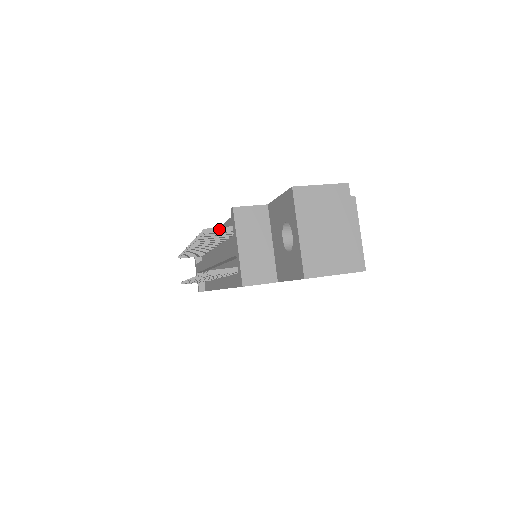
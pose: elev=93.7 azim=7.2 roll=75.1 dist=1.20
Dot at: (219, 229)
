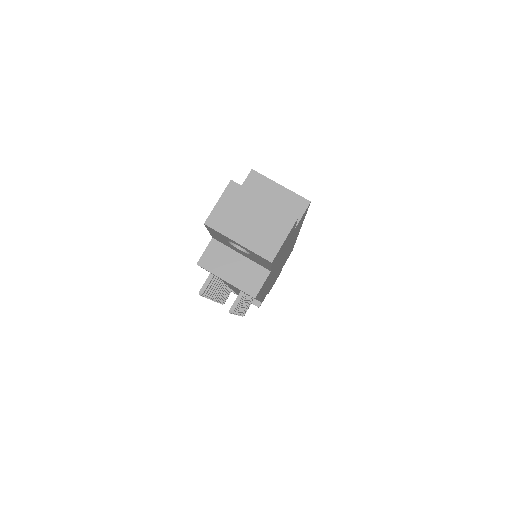
Dot at: (206, 282)
